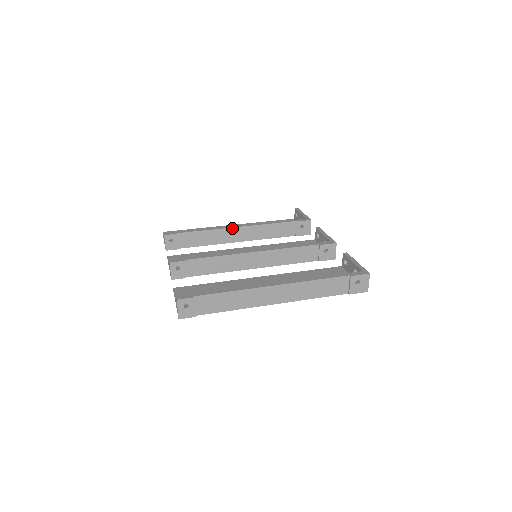
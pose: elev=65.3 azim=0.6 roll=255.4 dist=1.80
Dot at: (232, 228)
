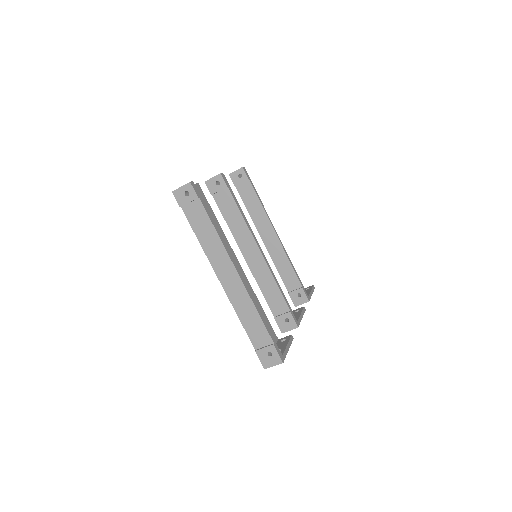
Dot at: (273, 228)
